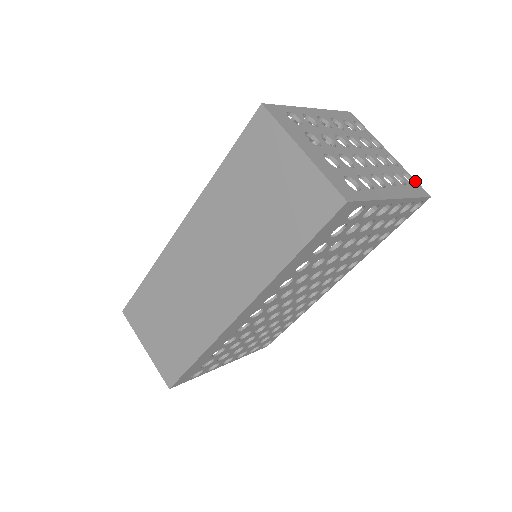
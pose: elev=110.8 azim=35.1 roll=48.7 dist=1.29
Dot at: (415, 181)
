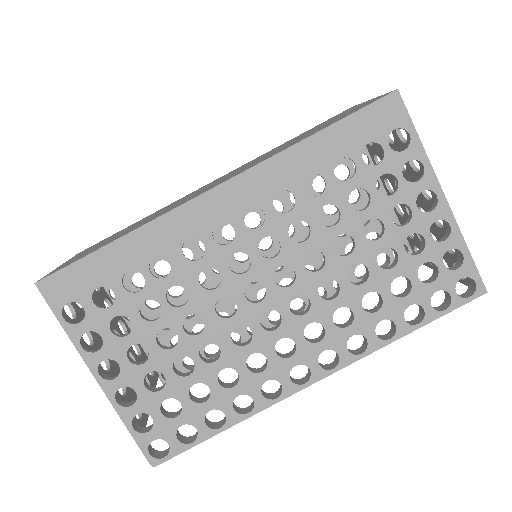
Dot at: occluded
